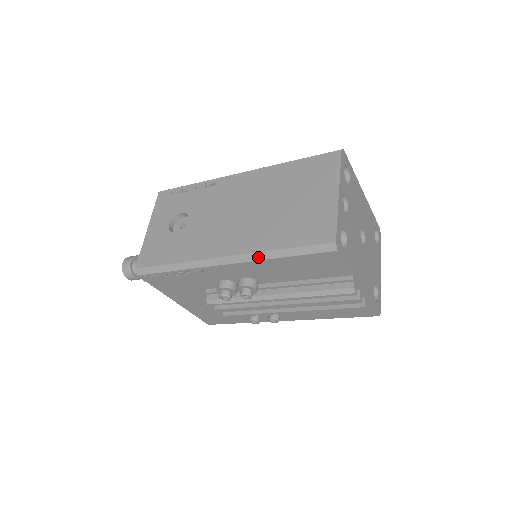
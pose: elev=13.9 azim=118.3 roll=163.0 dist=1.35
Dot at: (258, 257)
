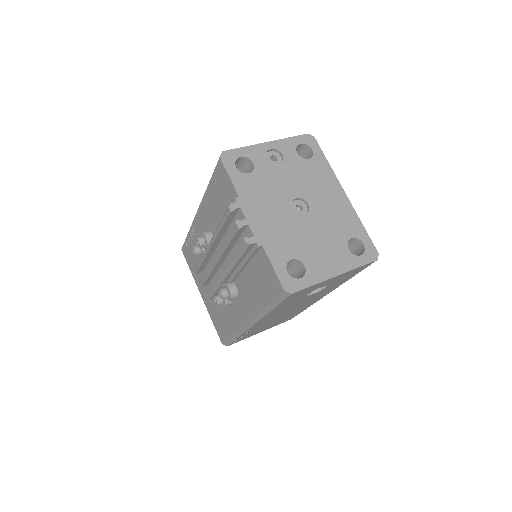
Dot at: (204, 194)
